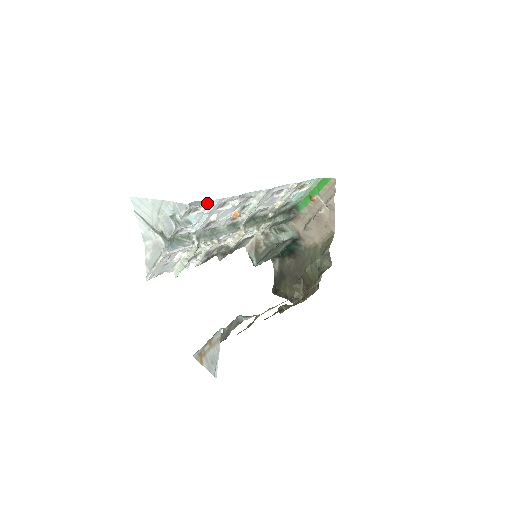
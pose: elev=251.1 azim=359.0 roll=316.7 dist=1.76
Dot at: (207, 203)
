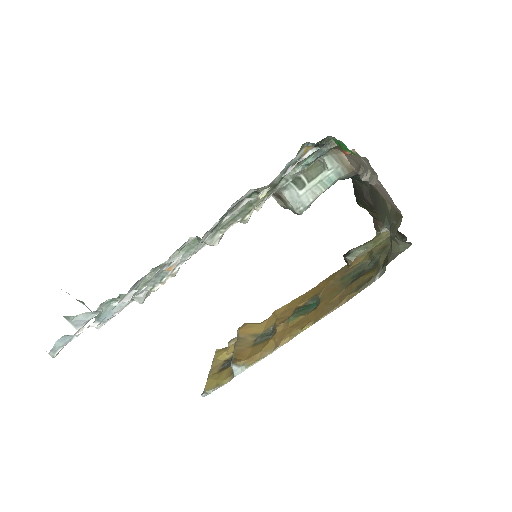
Dot at: (80, 333)
